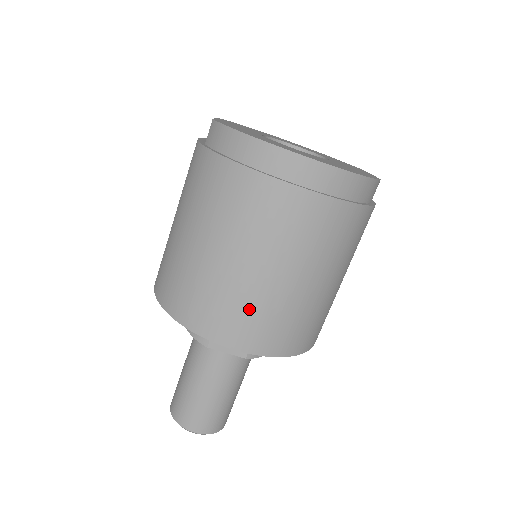
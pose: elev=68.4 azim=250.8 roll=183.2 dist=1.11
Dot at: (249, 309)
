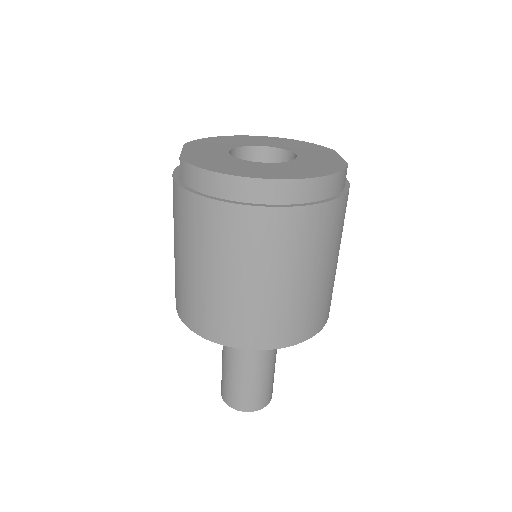
Dot at: (260, 316)
